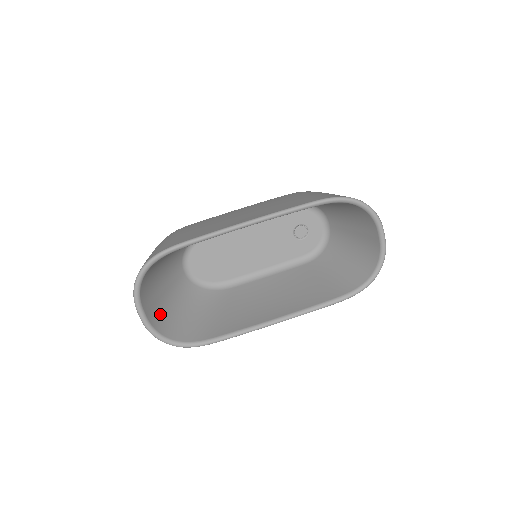
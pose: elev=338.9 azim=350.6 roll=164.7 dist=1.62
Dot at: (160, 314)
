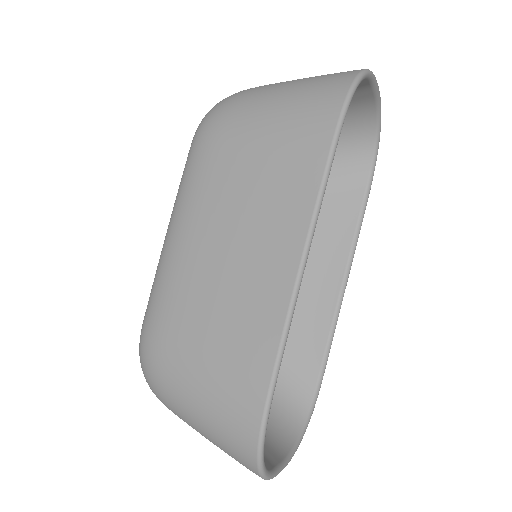
Dot at: (266, 433)
